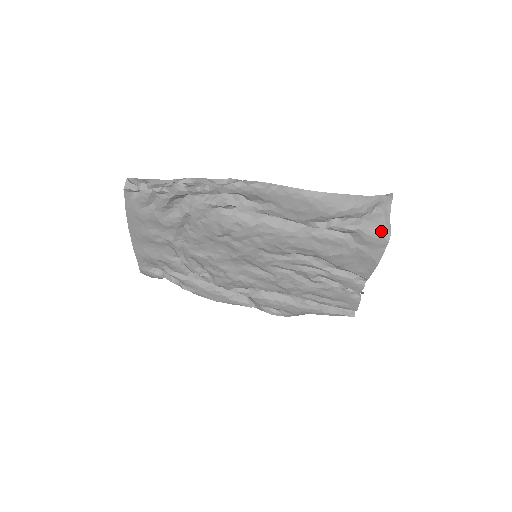
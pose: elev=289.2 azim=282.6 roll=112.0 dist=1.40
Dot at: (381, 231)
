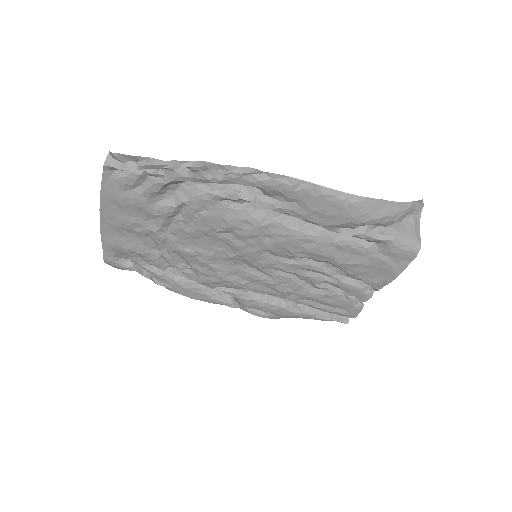
Dot at: (411, 243)
